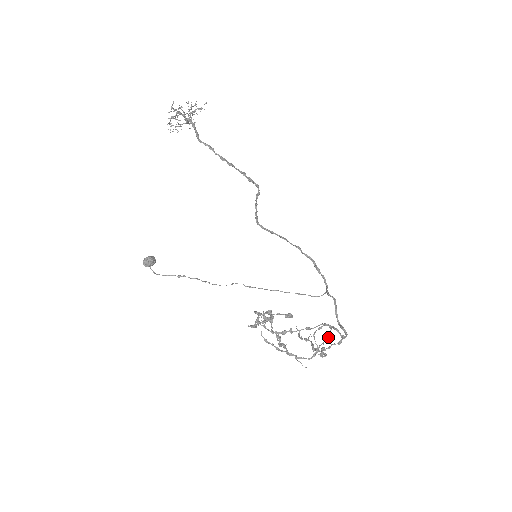
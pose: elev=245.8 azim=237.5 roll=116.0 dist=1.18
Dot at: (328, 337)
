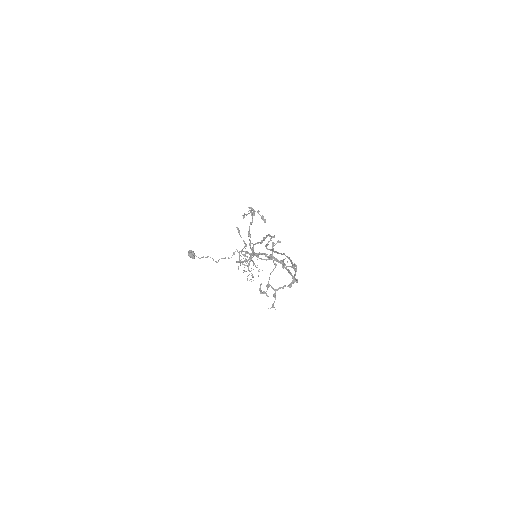
Dot at: (282, 261)
